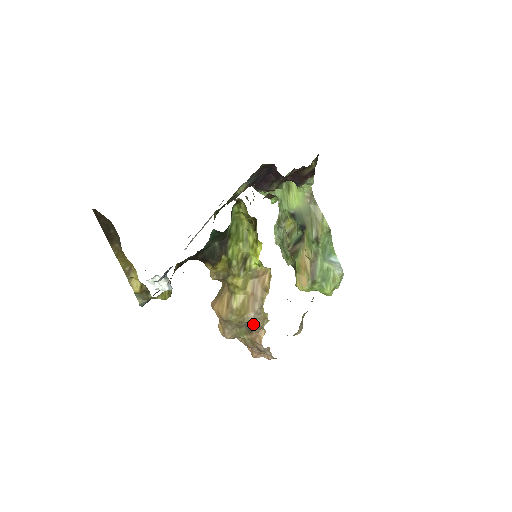
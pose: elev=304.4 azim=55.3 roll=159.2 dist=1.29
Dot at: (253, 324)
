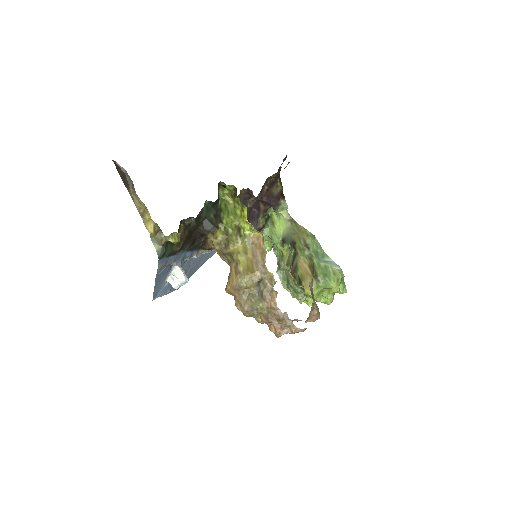
Dot at: (263, 287)
